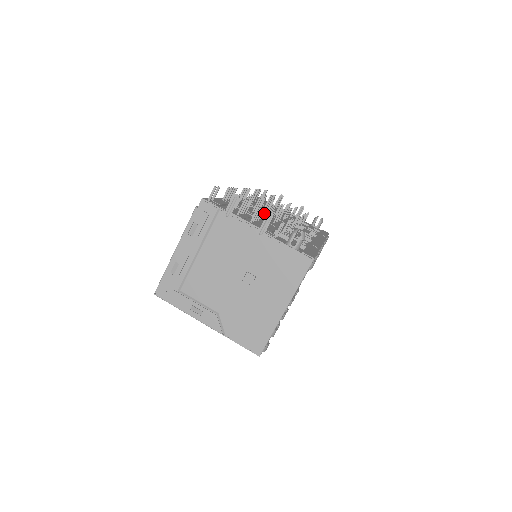
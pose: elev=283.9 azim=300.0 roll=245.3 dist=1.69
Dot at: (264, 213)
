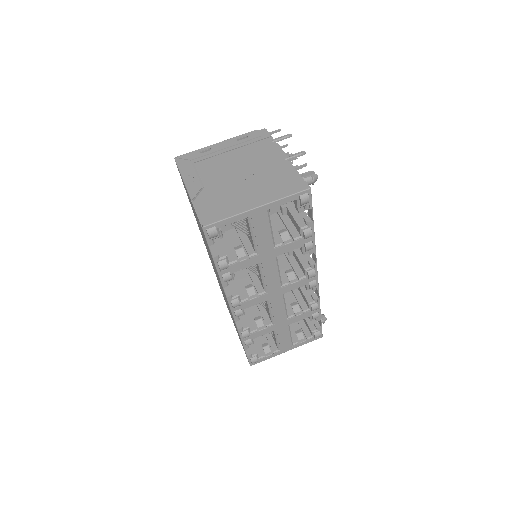
Dot at: occluded
